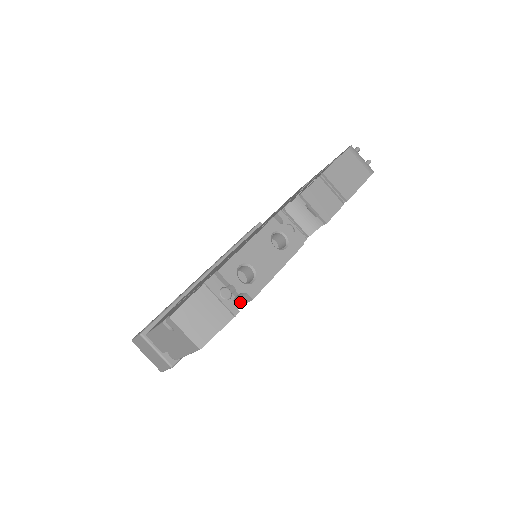
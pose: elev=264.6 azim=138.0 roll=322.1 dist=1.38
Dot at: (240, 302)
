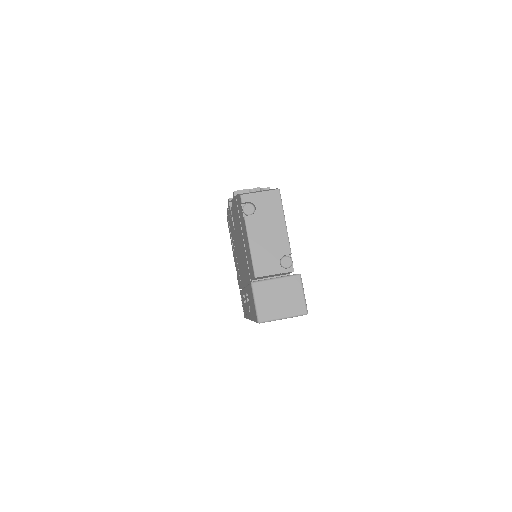
Dot at: occluded
